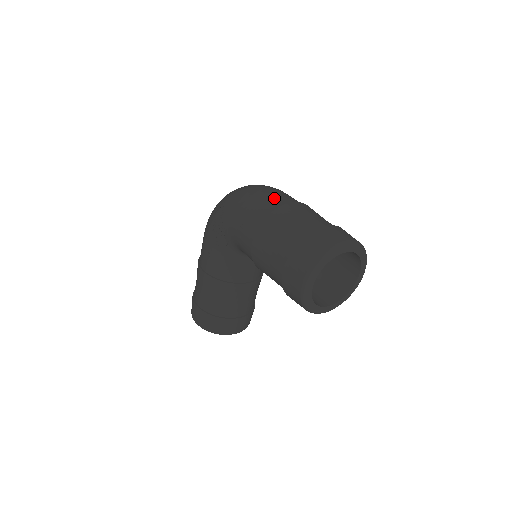
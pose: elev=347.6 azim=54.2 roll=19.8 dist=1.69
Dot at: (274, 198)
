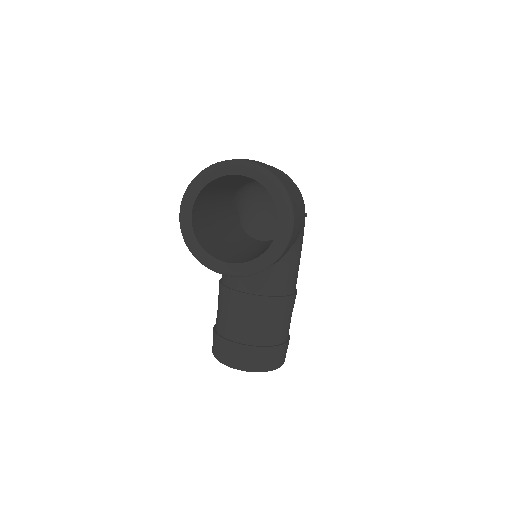
Dot at: occluded
